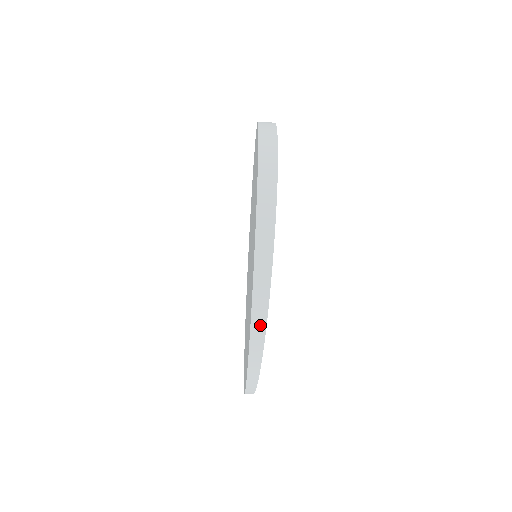
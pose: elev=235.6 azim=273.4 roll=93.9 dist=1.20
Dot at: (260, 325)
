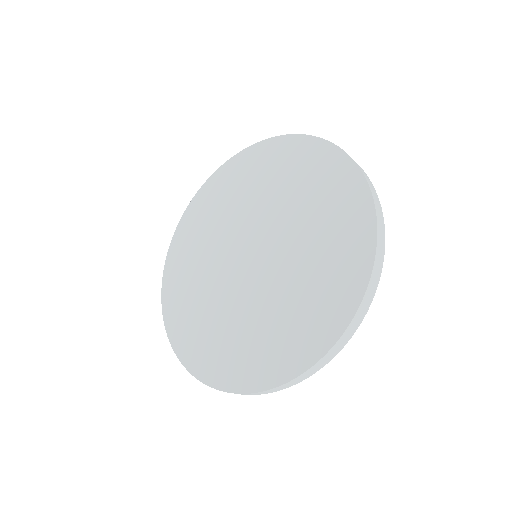
Dot at: (260, 394)
